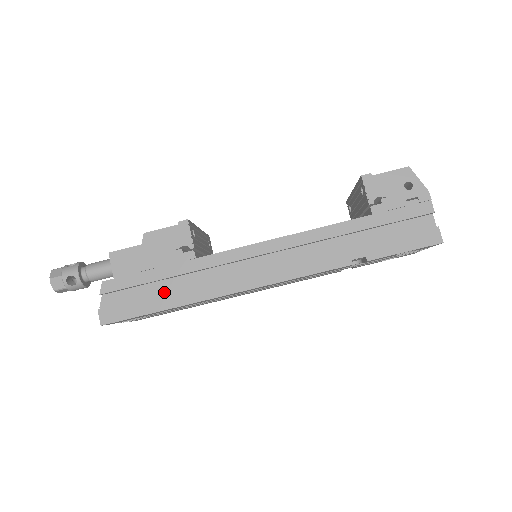
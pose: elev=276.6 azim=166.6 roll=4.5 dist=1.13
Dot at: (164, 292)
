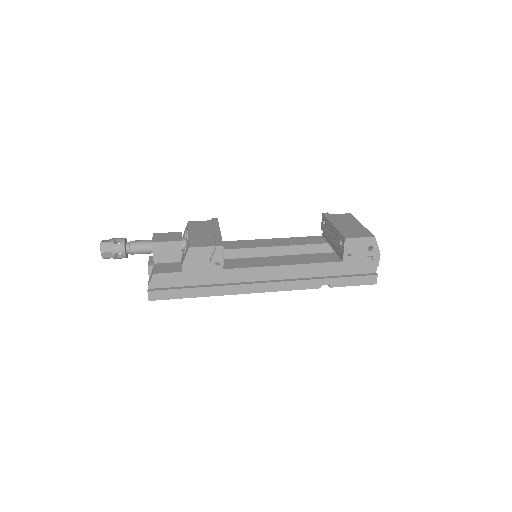
Dot at: (195, 285)
